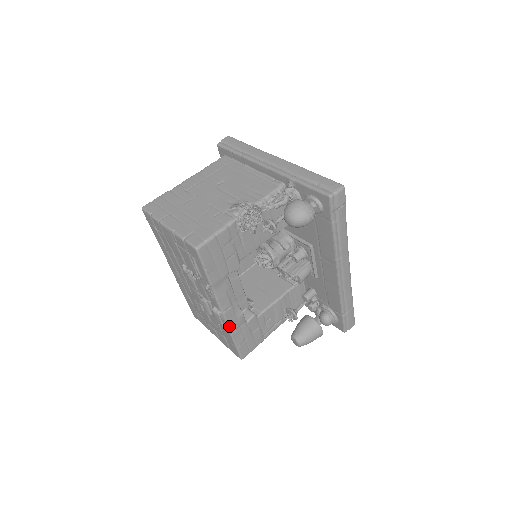
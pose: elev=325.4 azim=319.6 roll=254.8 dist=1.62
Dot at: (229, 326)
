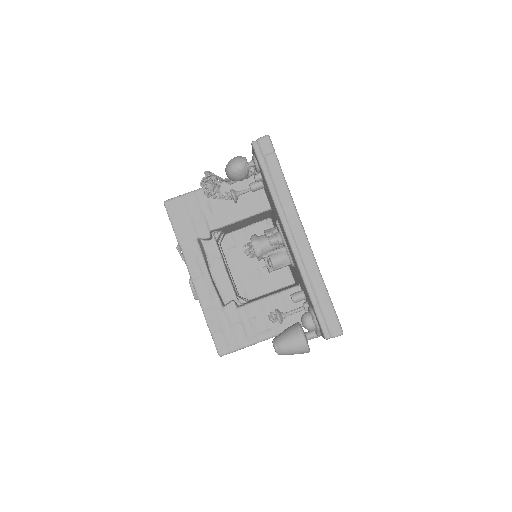
Dot at: (200, 299)
